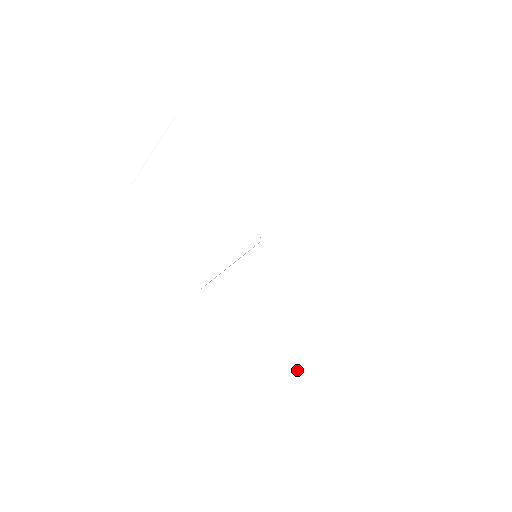
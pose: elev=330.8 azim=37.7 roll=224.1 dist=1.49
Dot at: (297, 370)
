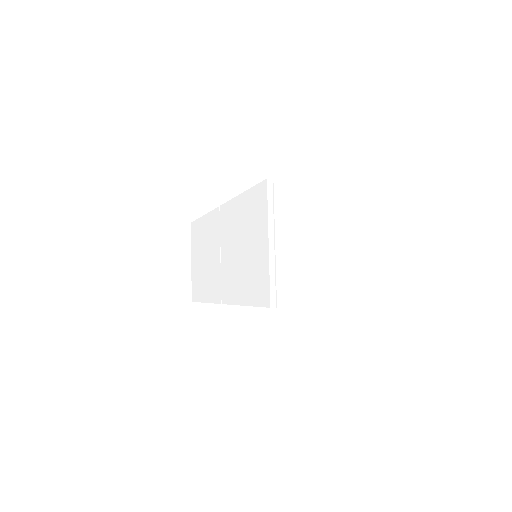
Dot at: (261, 245)
